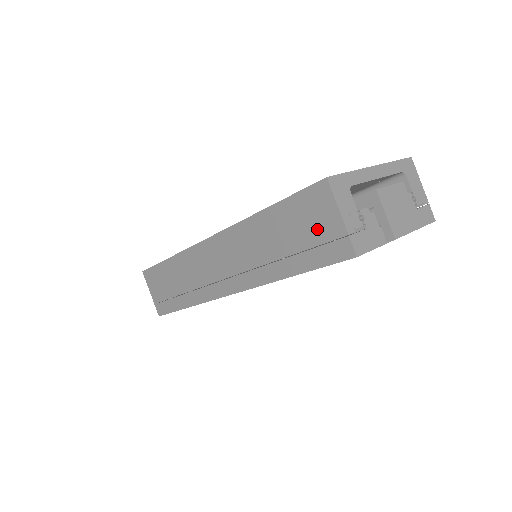
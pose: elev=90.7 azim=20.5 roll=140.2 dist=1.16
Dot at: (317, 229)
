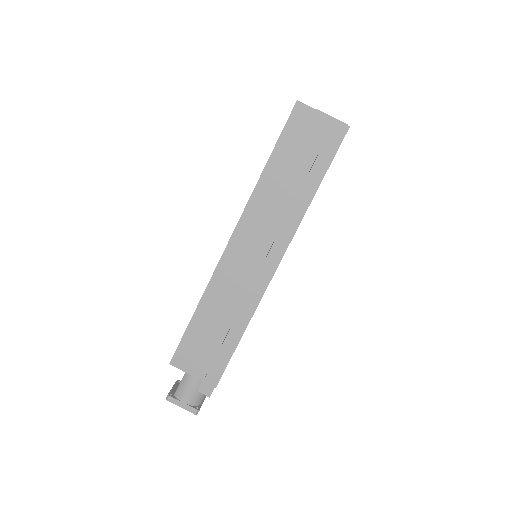
Dot at: (313, 137)
